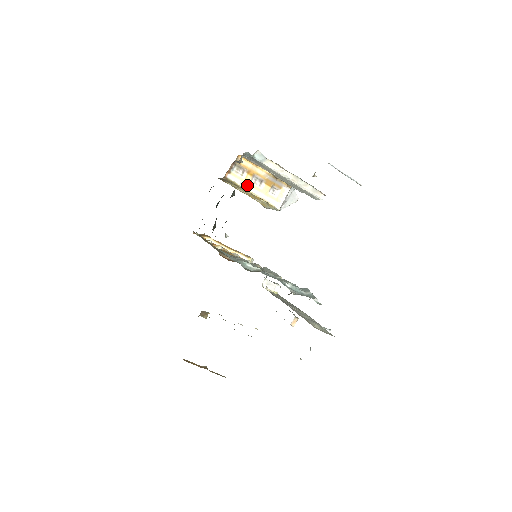
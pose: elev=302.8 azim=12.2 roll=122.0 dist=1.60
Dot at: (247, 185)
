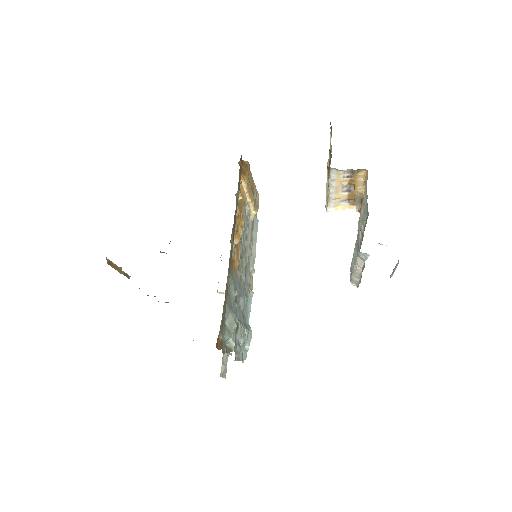
Dot at: (335, 185)
